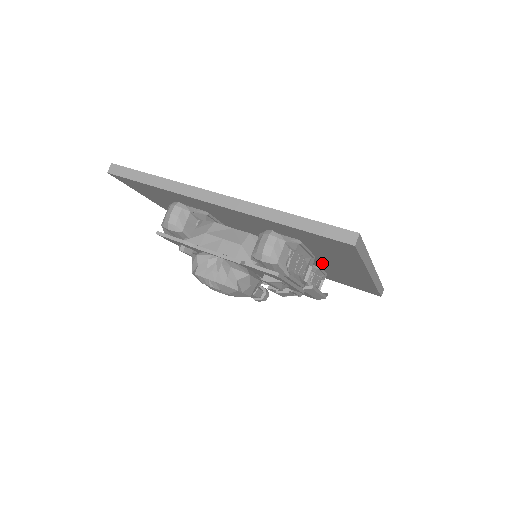
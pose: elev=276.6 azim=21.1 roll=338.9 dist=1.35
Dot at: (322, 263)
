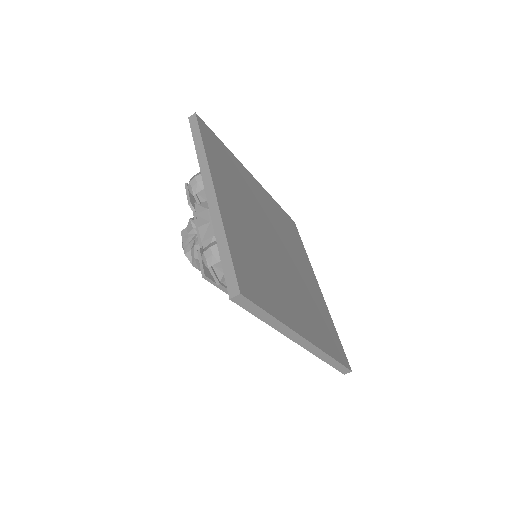
Dot at: occluded
